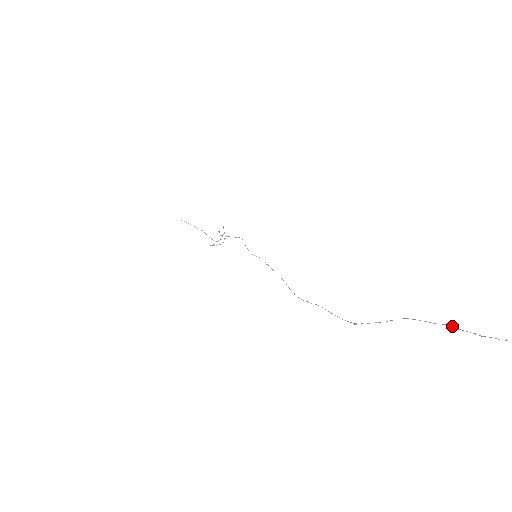
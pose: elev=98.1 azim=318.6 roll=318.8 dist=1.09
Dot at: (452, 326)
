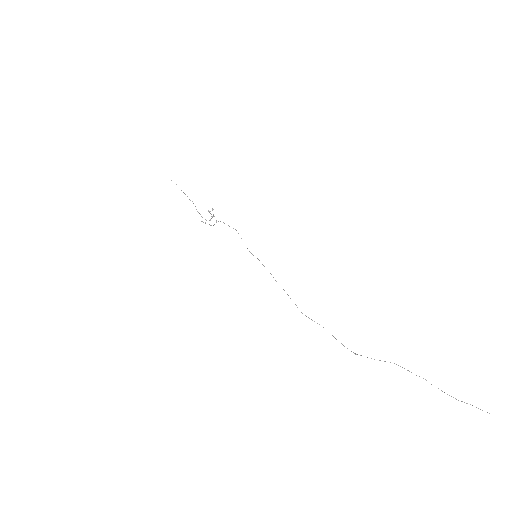
Dot at: occluded
